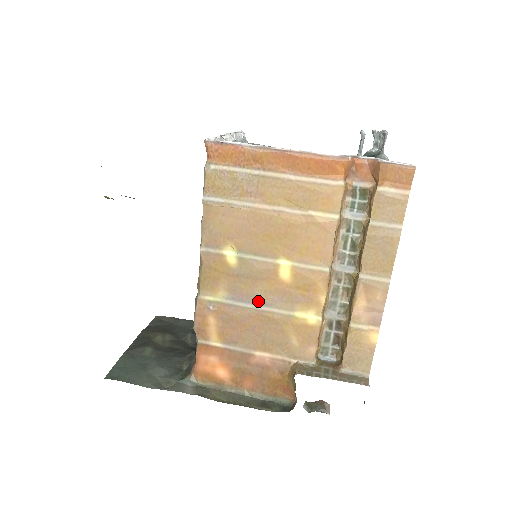
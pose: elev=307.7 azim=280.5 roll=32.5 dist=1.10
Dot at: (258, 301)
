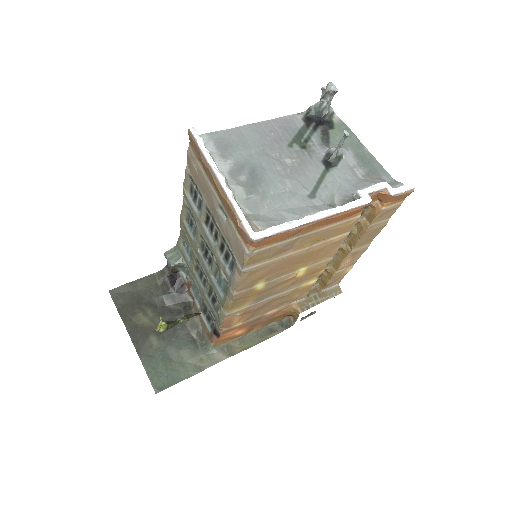
Dot at: (275, 293)
